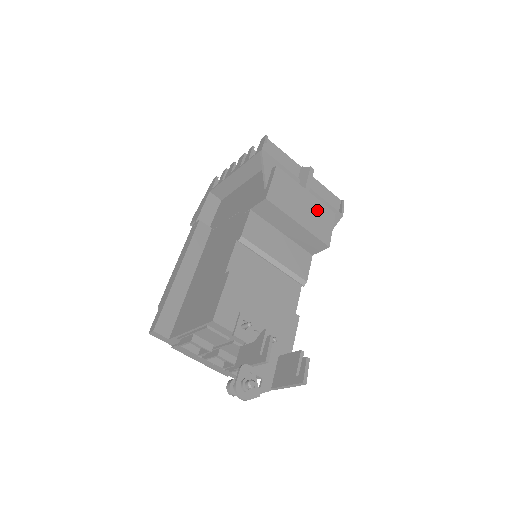
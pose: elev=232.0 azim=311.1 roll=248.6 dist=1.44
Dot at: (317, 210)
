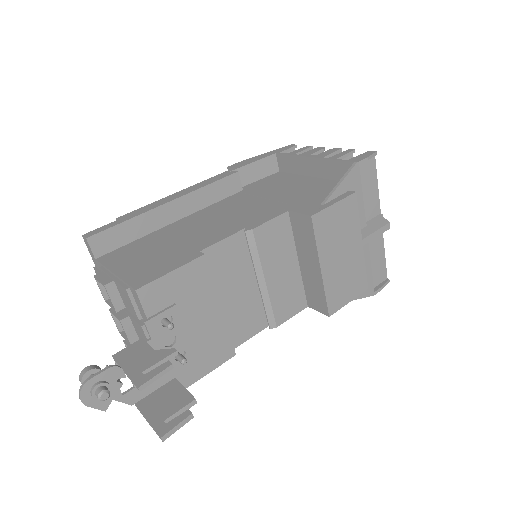
Dot at: (353, 270)
